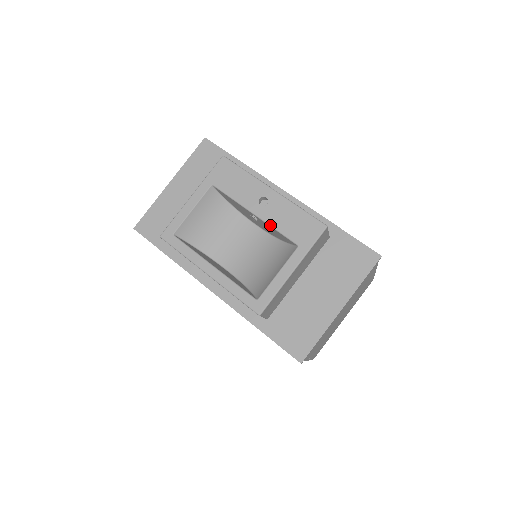
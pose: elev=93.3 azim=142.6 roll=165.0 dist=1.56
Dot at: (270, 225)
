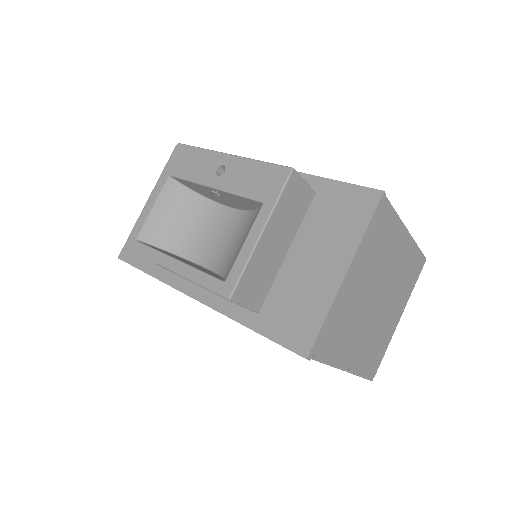
Dot at: (230, 192)
